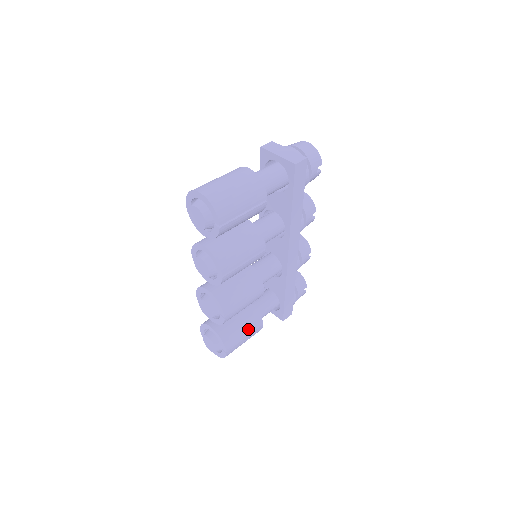
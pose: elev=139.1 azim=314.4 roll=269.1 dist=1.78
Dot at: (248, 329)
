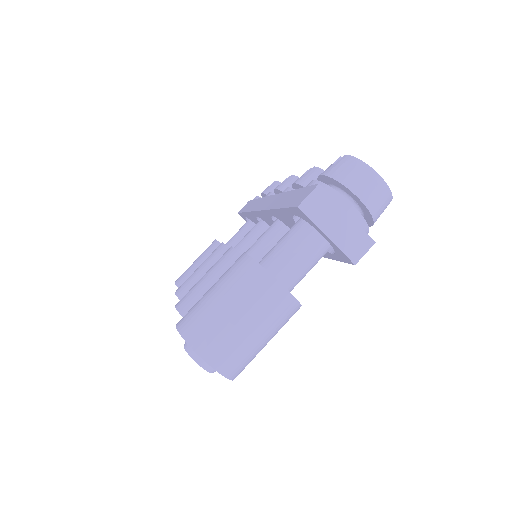
Dot at: occluded
